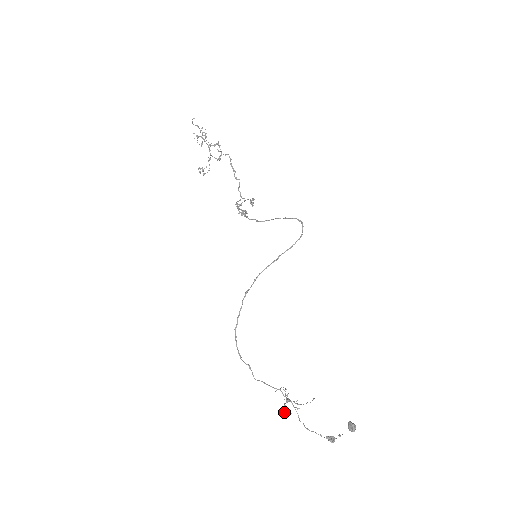
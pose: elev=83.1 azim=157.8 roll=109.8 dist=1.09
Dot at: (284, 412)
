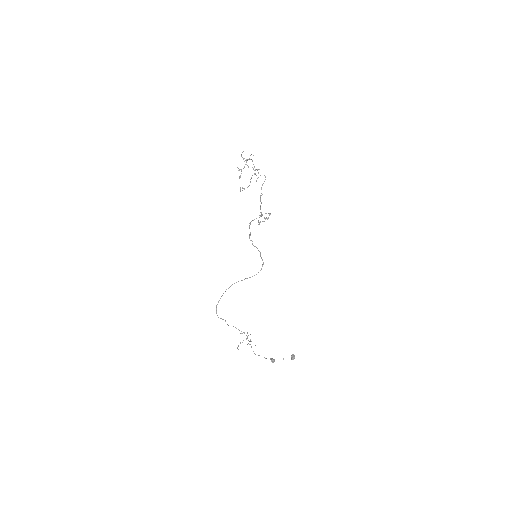
Dot at: occluded
